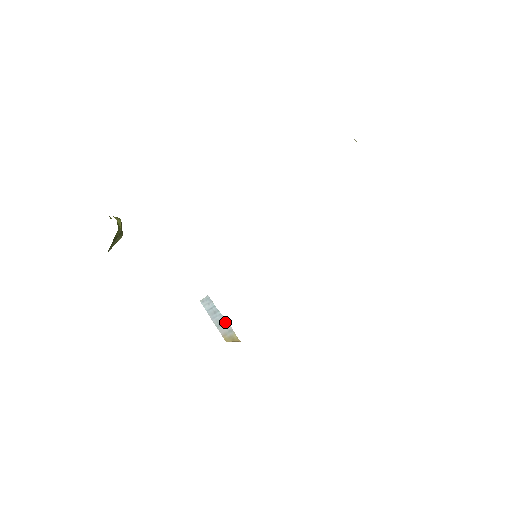
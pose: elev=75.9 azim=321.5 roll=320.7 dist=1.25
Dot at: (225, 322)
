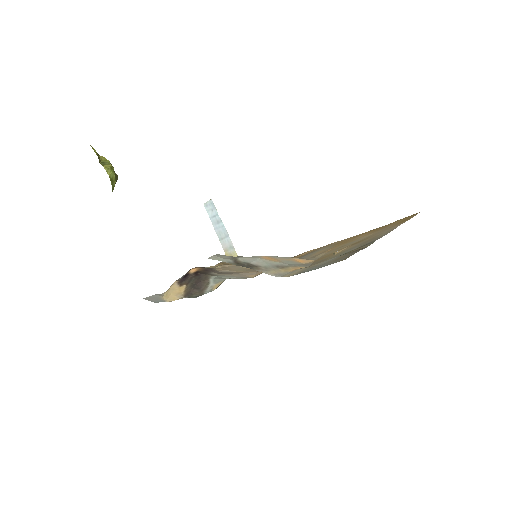
Dot at: (227, 237)
